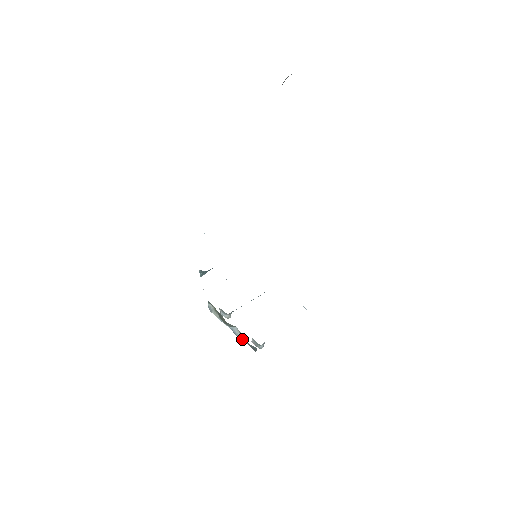
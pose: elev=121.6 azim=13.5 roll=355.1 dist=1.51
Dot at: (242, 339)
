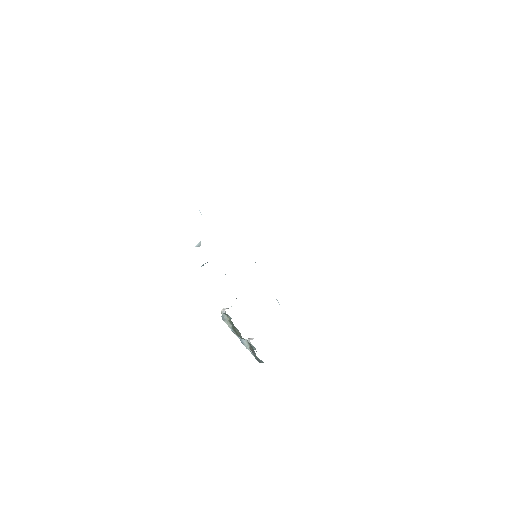
Dot at: (248, 349)
